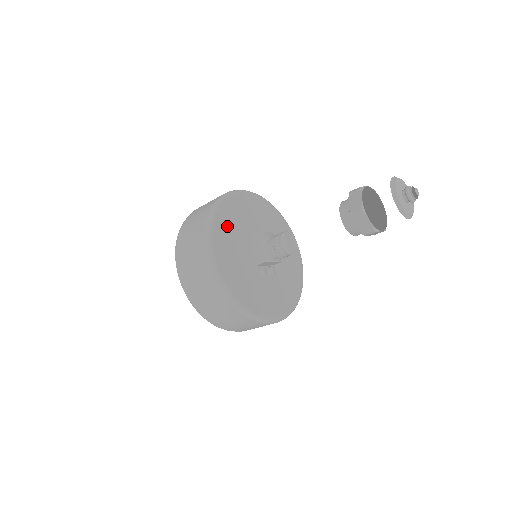
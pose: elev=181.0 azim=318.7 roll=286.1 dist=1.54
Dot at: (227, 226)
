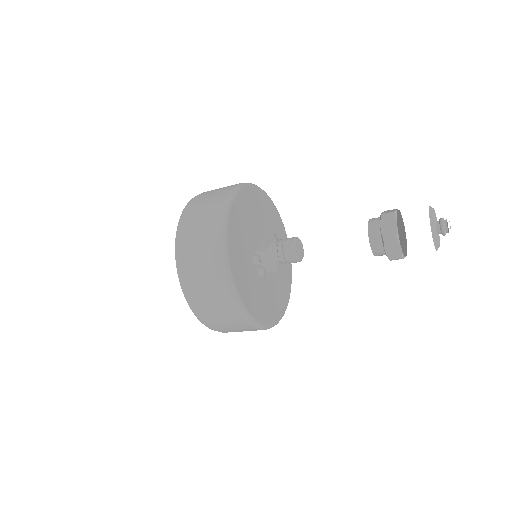
Dot at: (256, 203)
